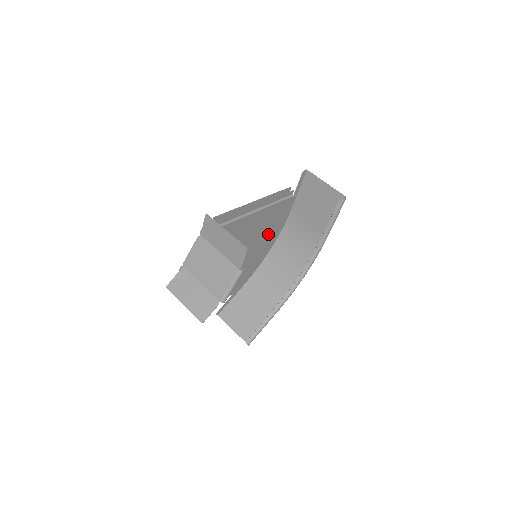
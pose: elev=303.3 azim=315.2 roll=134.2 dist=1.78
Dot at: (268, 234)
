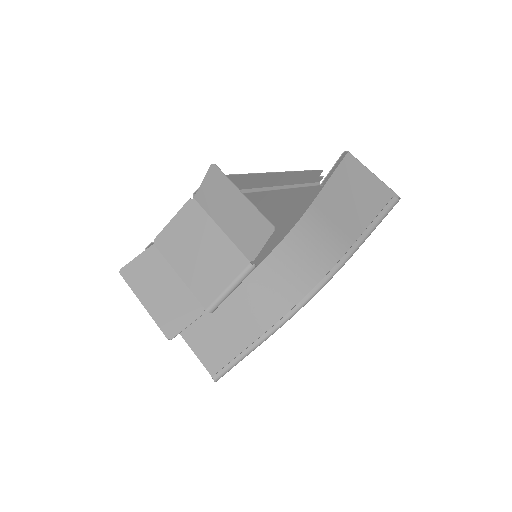
Dot at: occluded
